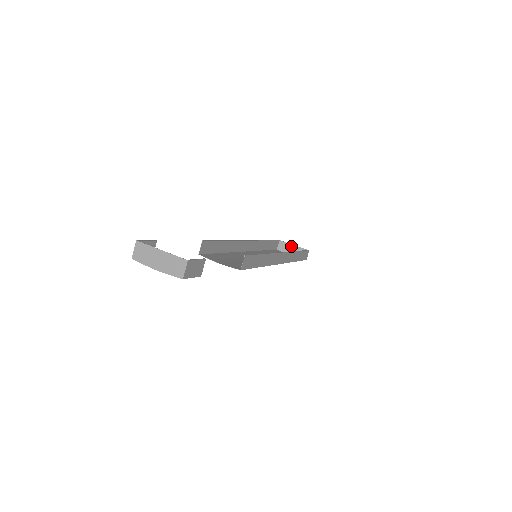
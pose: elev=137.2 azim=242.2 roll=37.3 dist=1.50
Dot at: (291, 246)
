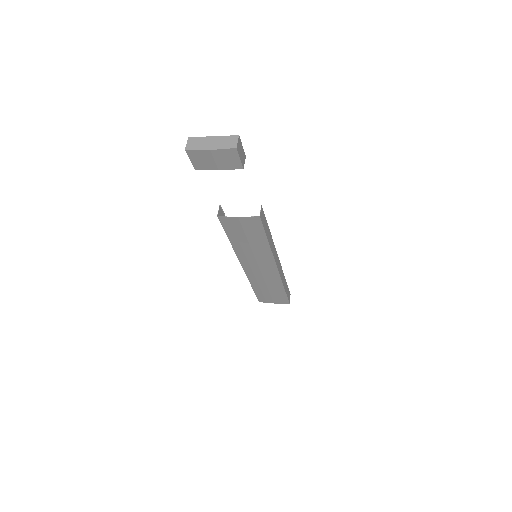
Dot at: occluded
